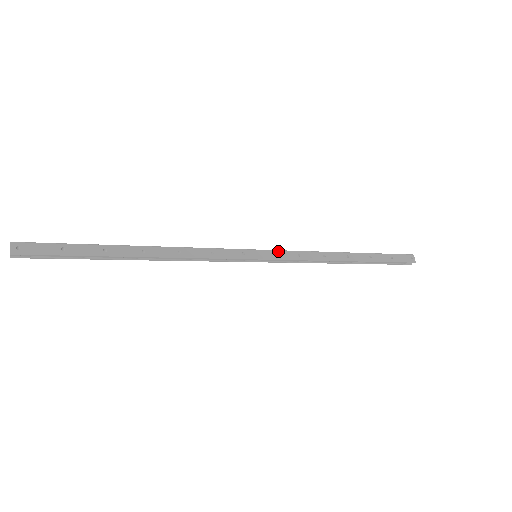
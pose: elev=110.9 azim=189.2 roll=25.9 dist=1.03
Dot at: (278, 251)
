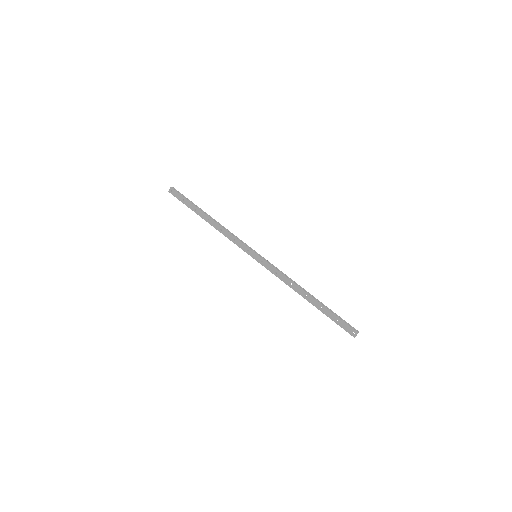
Dot at: (267, 262)
